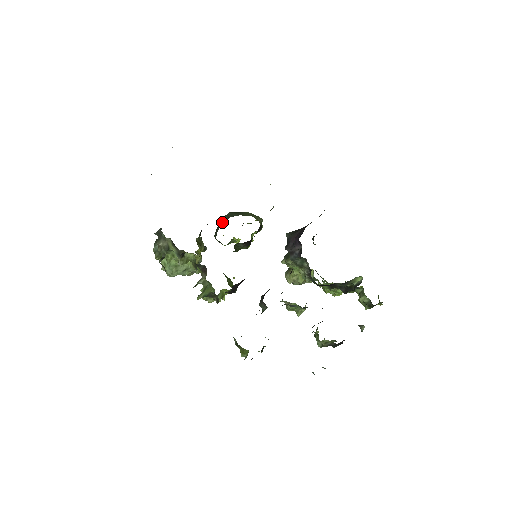
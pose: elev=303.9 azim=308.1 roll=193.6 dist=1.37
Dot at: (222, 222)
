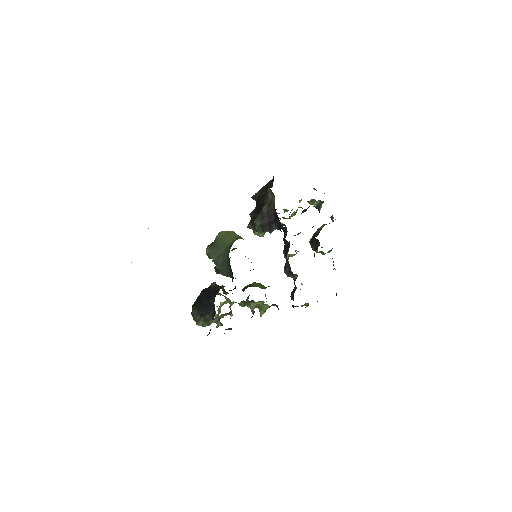
Dot at: (220, 264)
